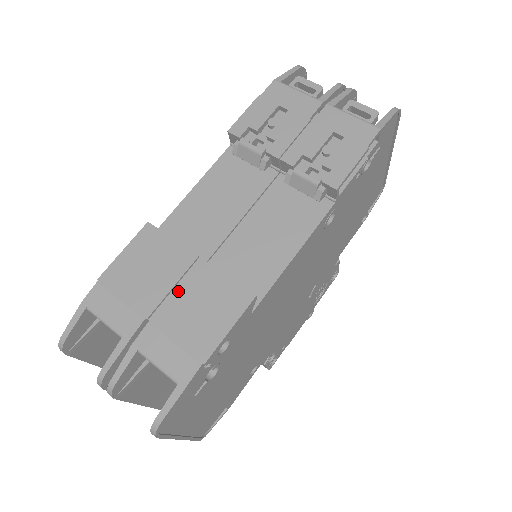
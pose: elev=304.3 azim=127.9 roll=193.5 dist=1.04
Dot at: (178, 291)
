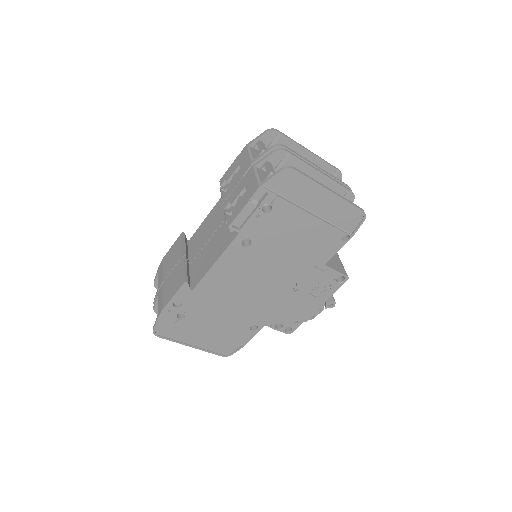
Dot at: (173, 271)
